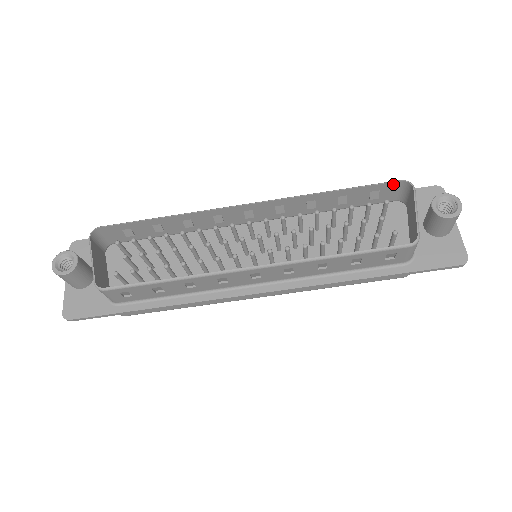
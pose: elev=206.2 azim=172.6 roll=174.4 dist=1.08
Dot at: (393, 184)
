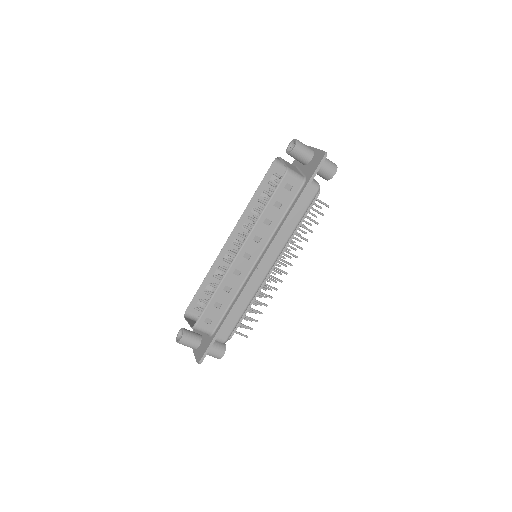
Dot at: (273, 166)
